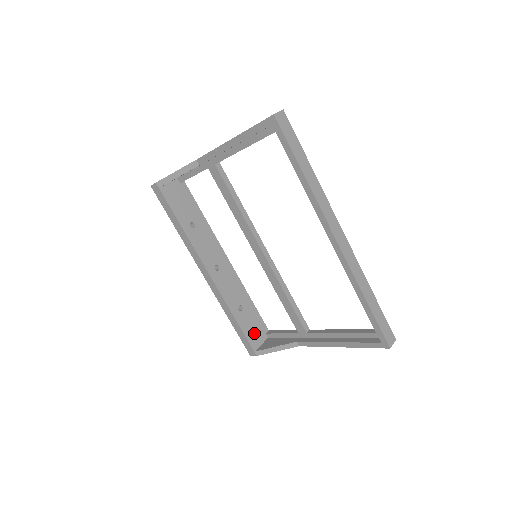
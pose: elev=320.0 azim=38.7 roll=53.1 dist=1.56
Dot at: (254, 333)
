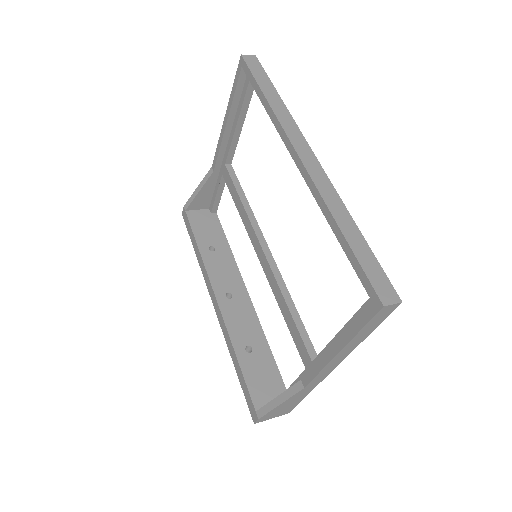
Dot at: (262, 387)
